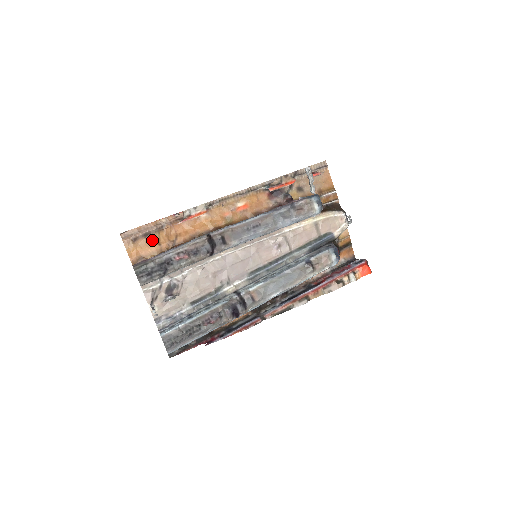
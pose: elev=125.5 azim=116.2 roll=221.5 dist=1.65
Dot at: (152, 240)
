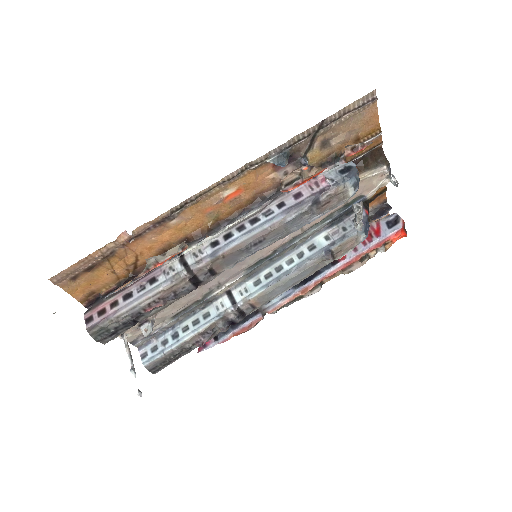
Dot at: (101, 271)
